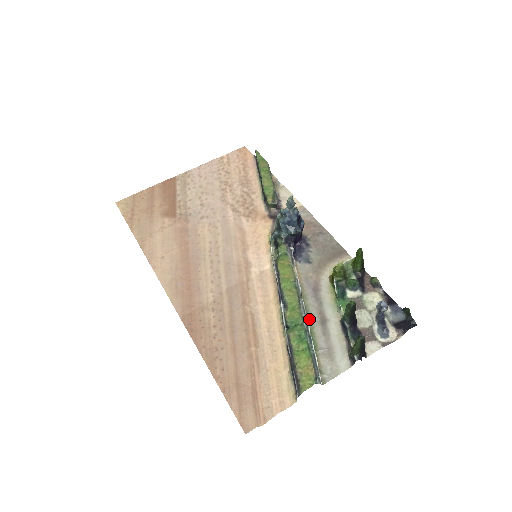
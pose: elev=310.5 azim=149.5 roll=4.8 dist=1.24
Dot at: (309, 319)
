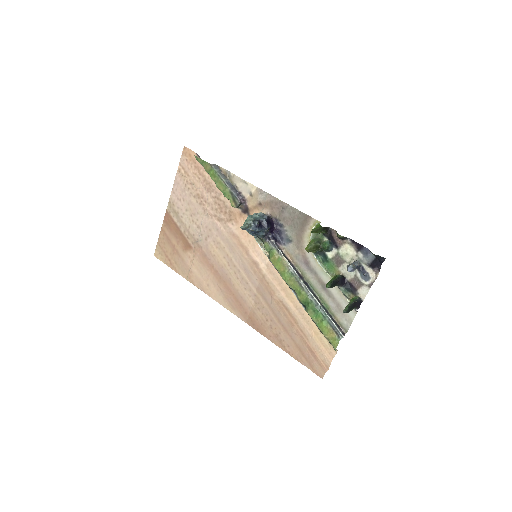
Dot at: (315, 290)
